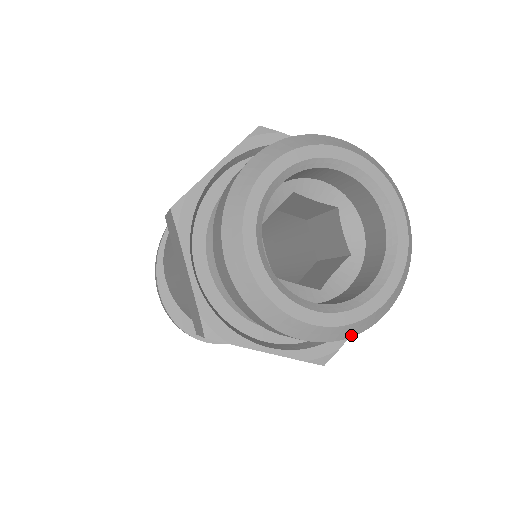
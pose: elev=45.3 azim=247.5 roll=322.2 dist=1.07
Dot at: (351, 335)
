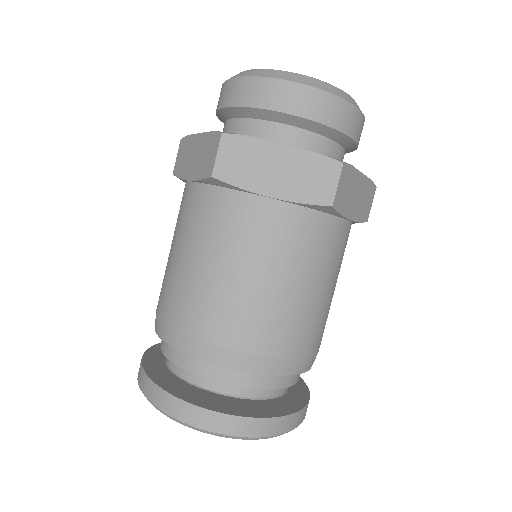
Dot at: (338, 95)
